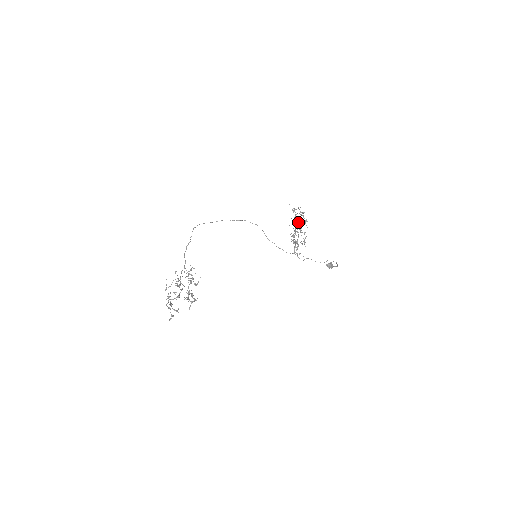
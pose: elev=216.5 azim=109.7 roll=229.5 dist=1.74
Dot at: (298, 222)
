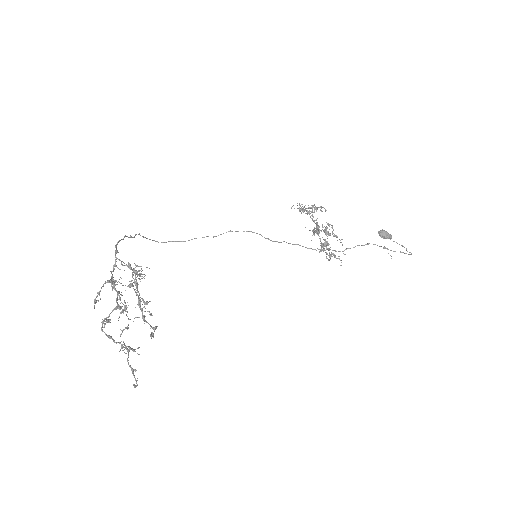
Dot at: (309, 213)
